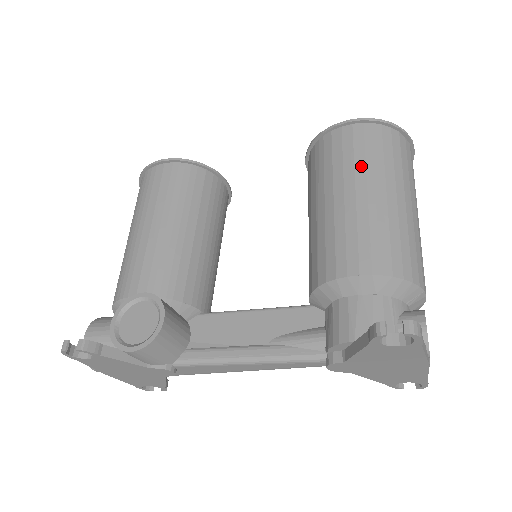
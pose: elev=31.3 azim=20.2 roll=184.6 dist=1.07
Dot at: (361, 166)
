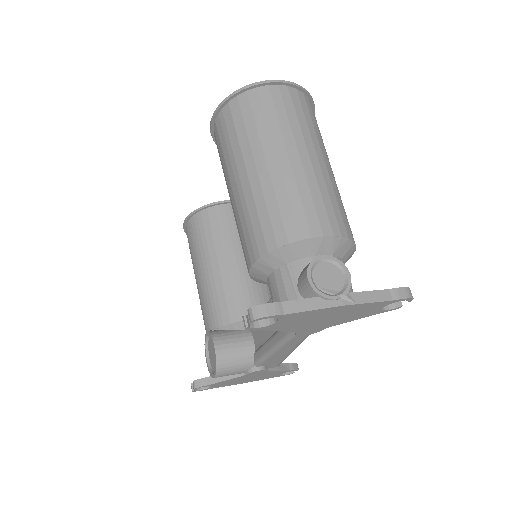
Dot at: (227, 160)
